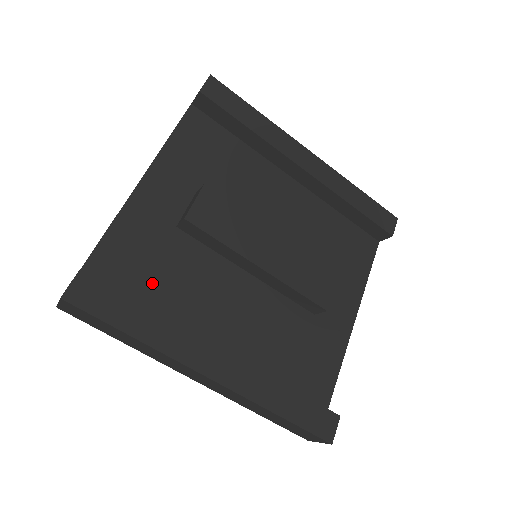
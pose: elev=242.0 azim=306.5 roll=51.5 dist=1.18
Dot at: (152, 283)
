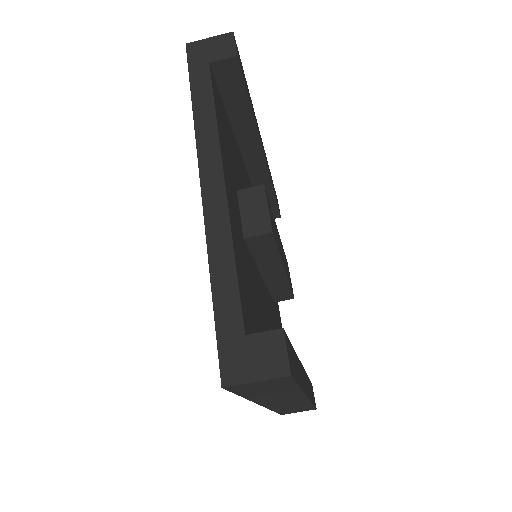
Dot at: (256, 316)
